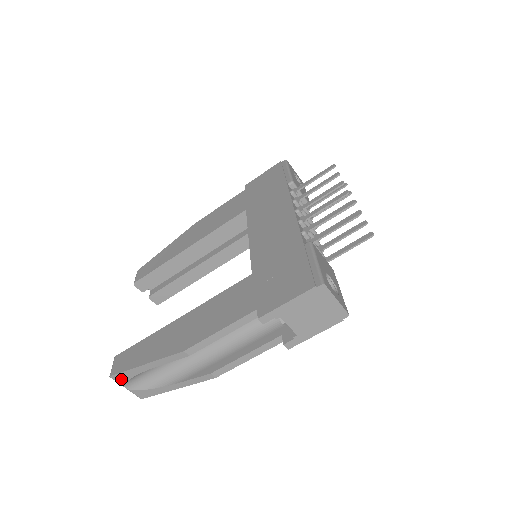
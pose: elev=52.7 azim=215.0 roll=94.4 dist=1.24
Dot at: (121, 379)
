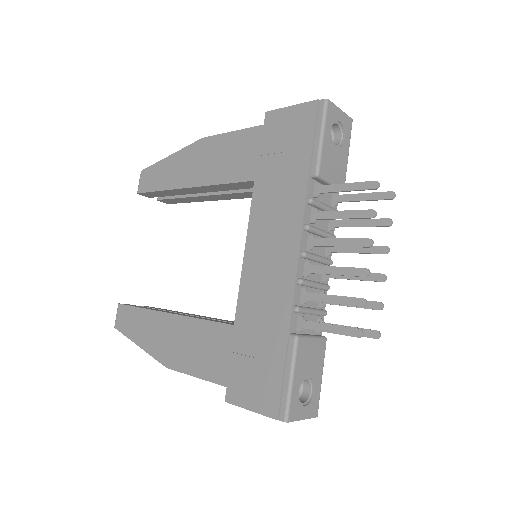
Dot at: occluded
